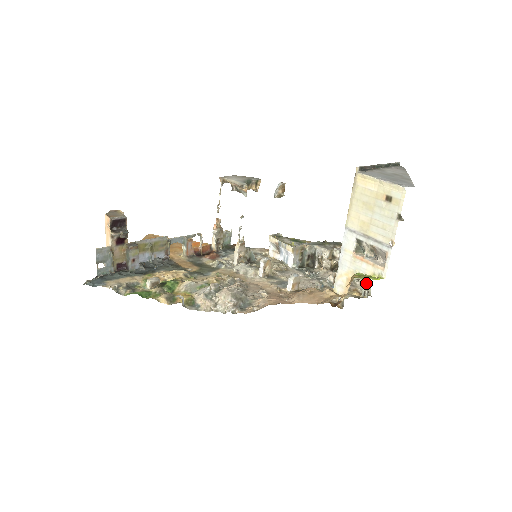
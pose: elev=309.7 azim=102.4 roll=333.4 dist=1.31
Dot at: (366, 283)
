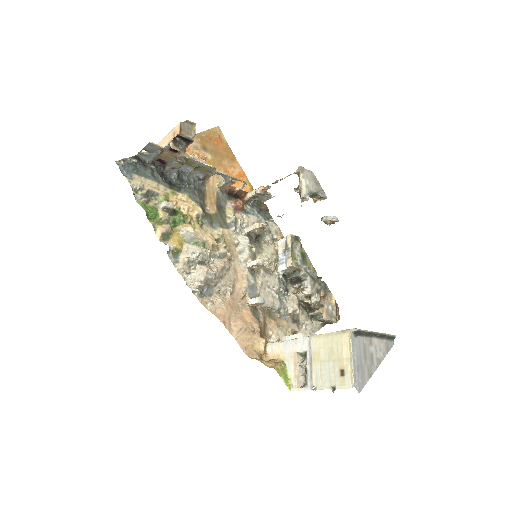
Dot at: occluded
